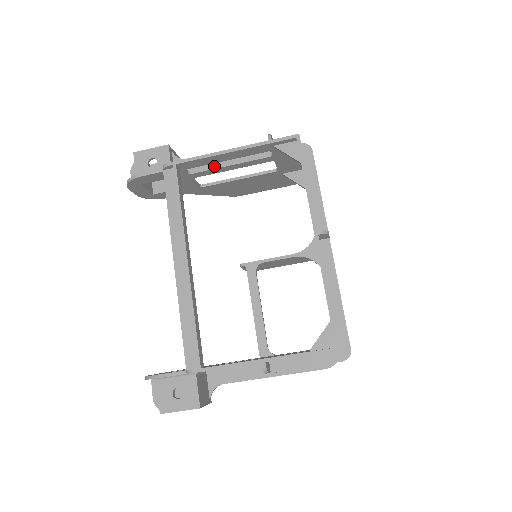
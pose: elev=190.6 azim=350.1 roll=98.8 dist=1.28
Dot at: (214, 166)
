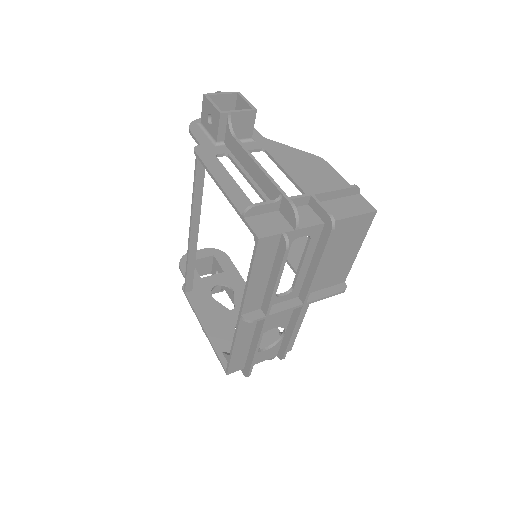
Dot at: (240, 169)
